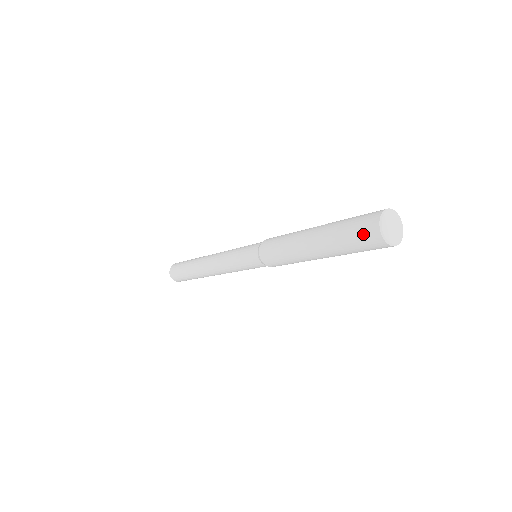
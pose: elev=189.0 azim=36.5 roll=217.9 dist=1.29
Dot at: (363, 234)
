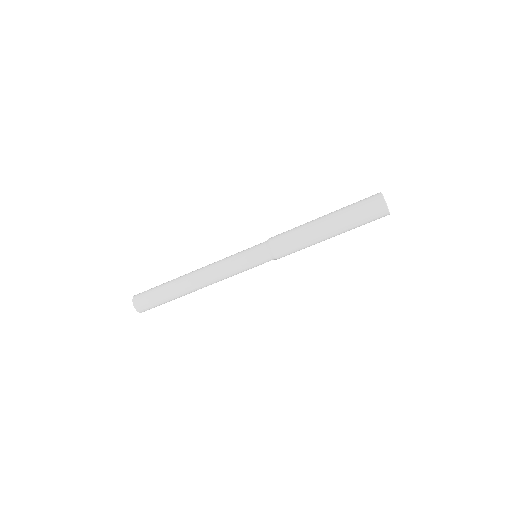
Dot at: occluded
